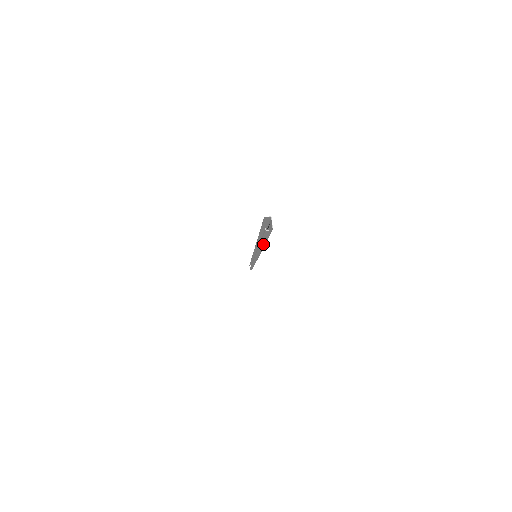
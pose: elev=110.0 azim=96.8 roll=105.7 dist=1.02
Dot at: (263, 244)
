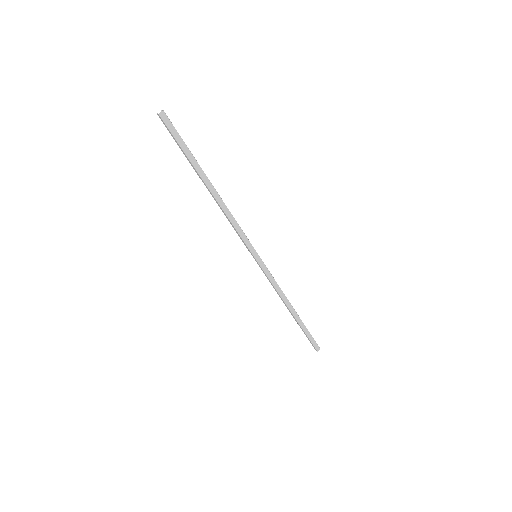
Dot at: (194, 168)
